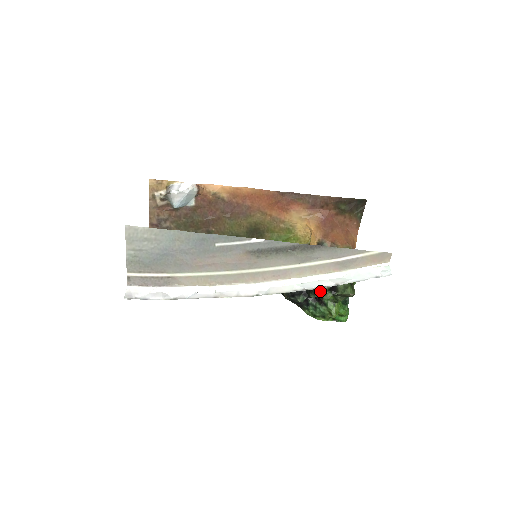
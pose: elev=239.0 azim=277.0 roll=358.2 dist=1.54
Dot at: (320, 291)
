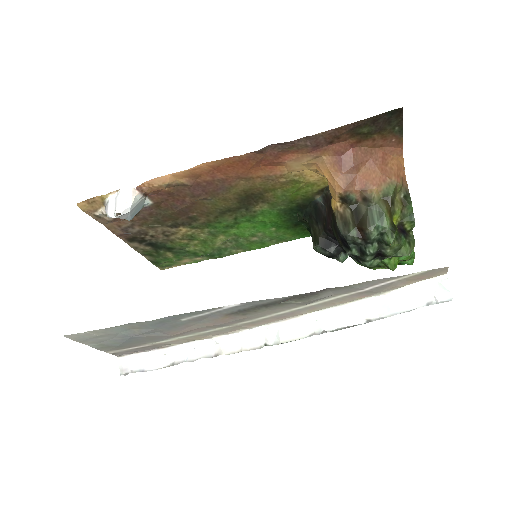
Dot at: (361, 263)
